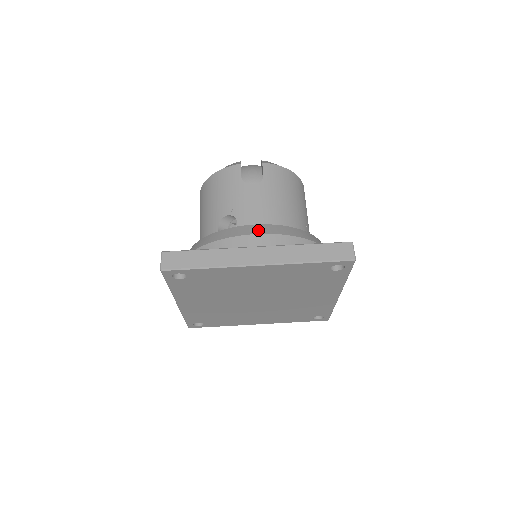
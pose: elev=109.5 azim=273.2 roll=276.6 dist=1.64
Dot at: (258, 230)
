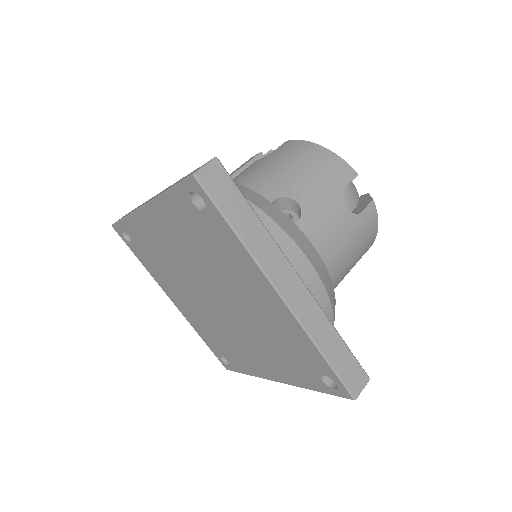
Dot at: (315, 260)
